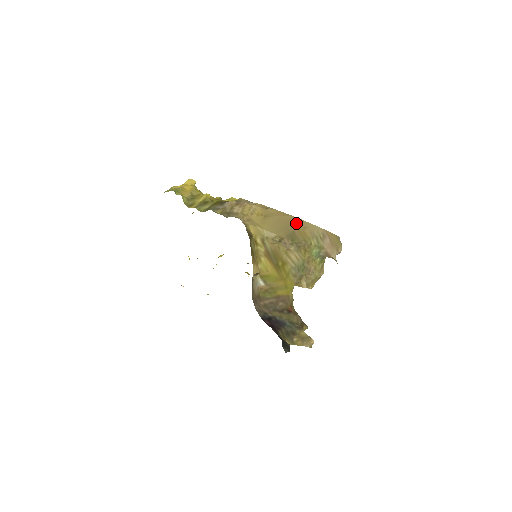
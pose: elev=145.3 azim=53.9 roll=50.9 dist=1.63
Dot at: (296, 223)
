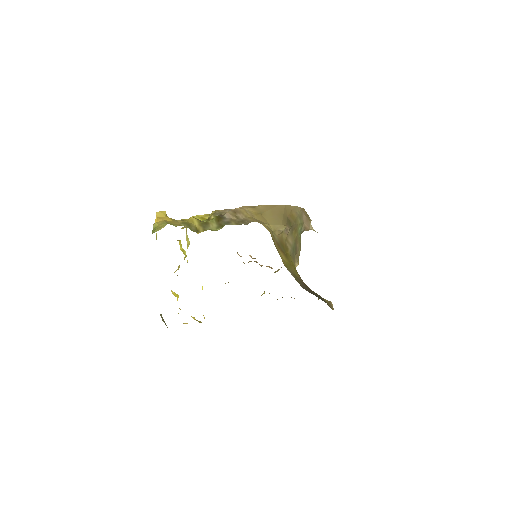
Dot at: (285, 209)
